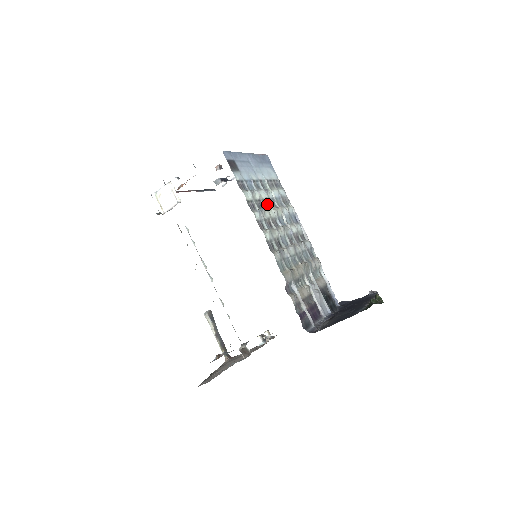
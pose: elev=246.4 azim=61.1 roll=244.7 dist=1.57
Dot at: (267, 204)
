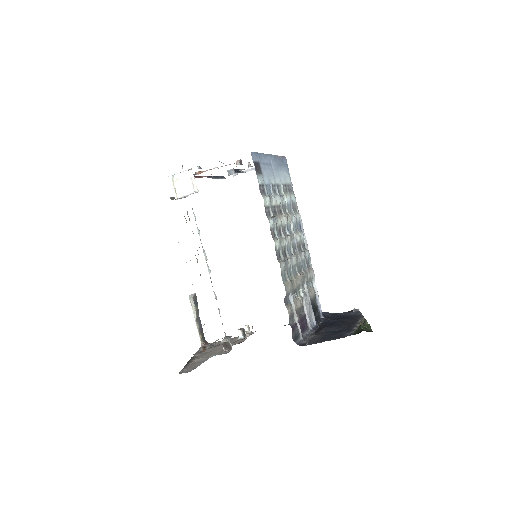
Dot at: (280, 210)
